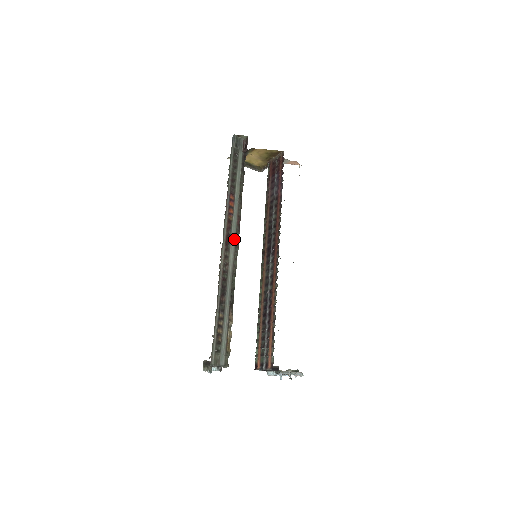
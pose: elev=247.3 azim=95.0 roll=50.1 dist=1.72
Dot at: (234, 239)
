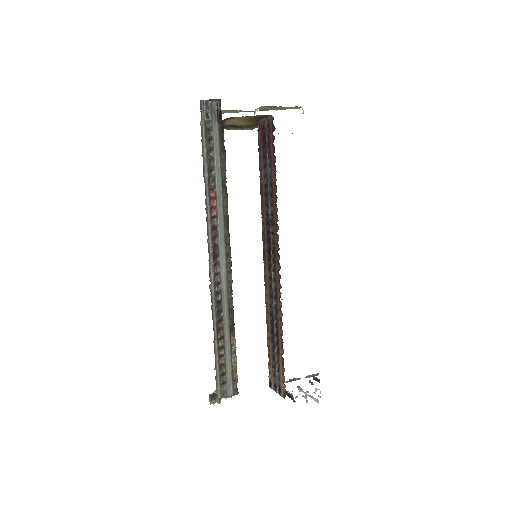
Dot at: (223, 248)
